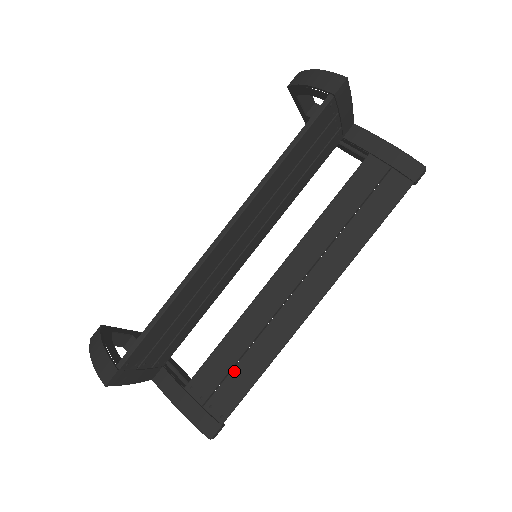
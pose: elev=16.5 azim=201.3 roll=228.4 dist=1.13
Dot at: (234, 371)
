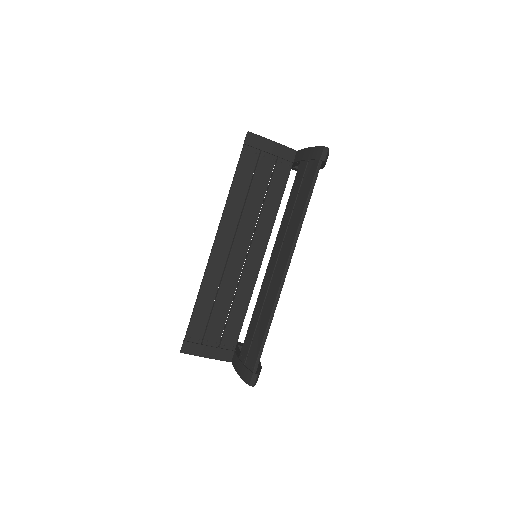
Dot at: (255, 334)
